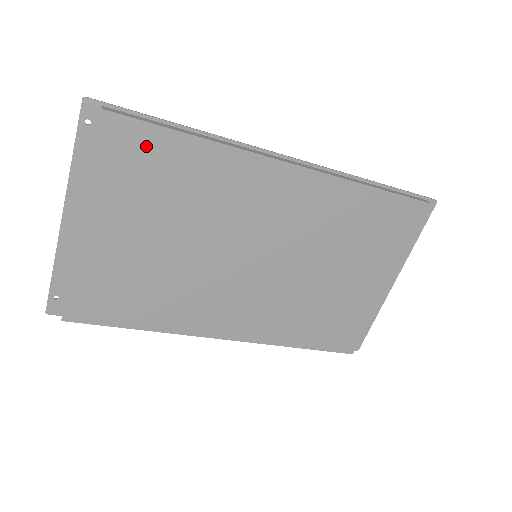
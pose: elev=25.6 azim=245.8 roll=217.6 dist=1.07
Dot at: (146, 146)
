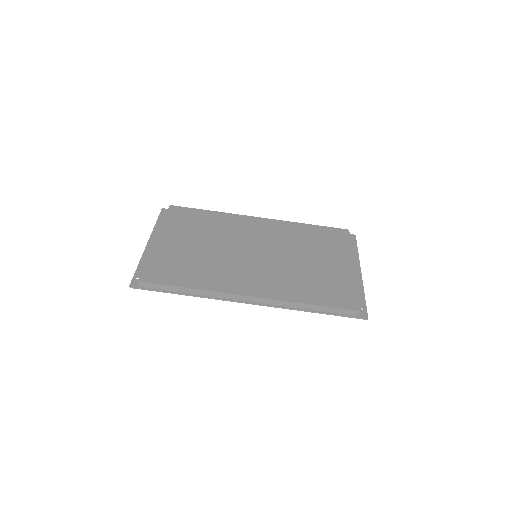
Dot at: (189, 214)
